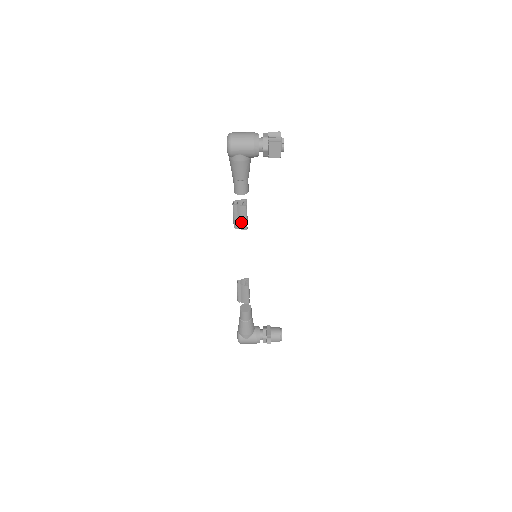
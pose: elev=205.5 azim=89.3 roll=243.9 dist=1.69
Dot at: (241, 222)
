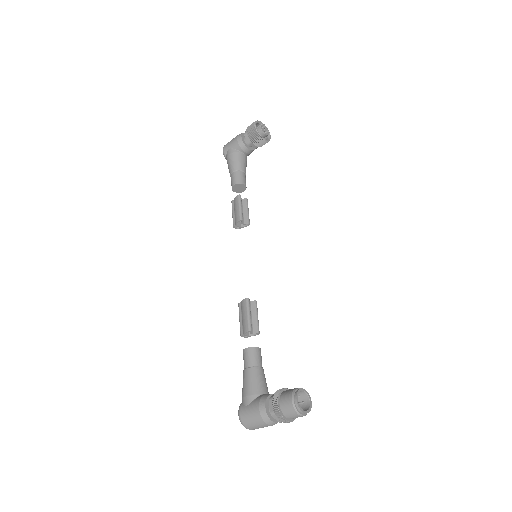
Dot at: (236, 214)
